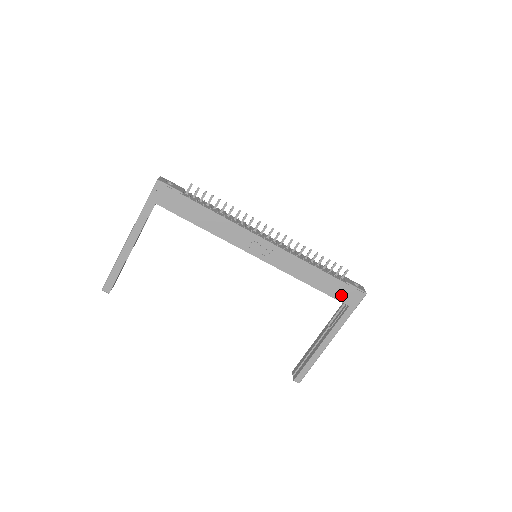
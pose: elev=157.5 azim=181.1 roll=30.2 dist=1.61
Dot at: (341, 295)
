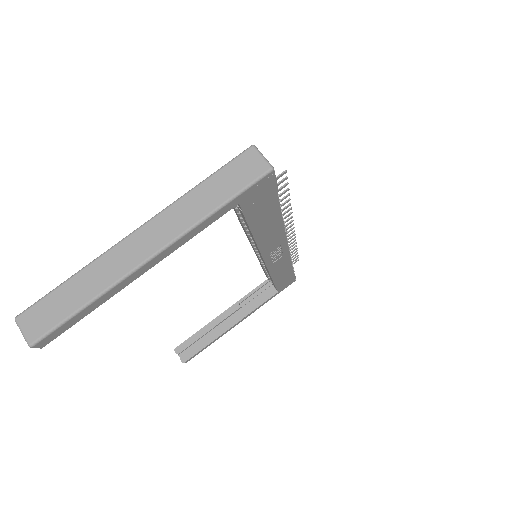
Dot at: (282, 285)
